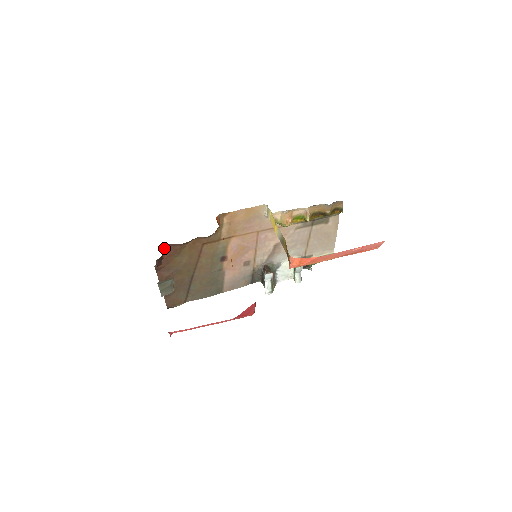
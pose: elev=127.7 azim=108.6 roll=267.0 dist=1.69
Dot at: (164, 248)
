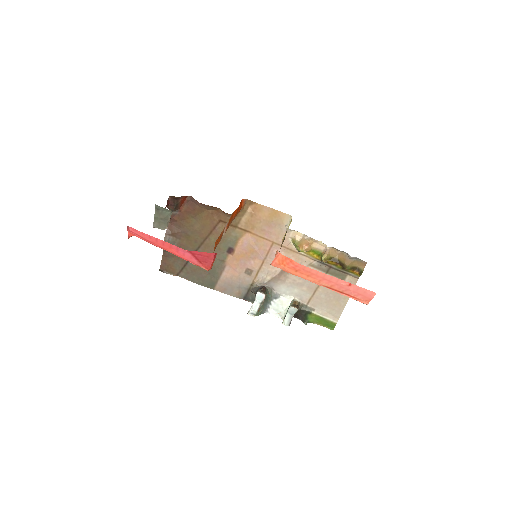
Dot at: (185, 197)
